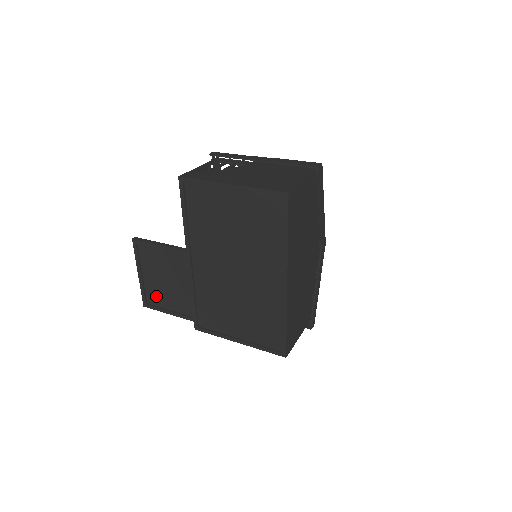
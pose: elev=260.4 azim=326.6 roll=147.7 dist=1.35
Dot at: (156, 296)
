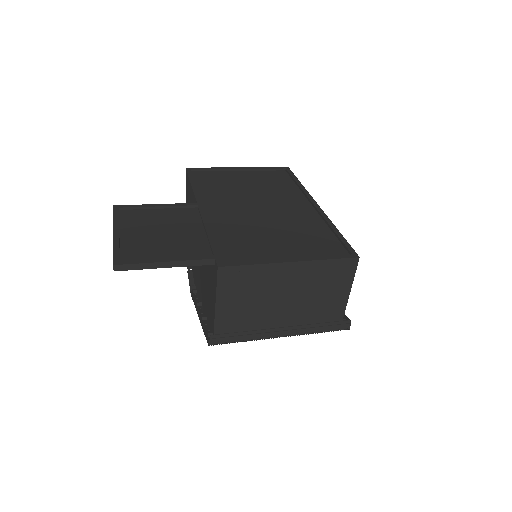
Dot at: (141, 251)
